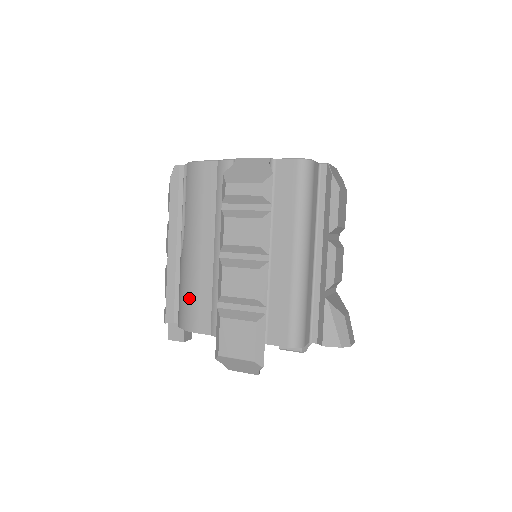
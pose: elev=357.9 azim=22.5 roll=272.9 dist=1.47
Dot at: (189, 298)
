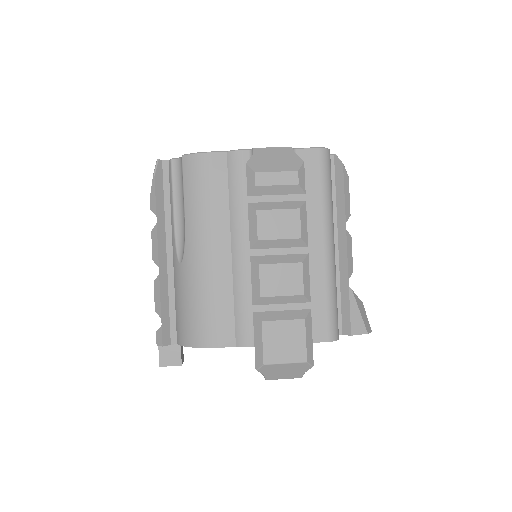
Dot at: (203, 309)
